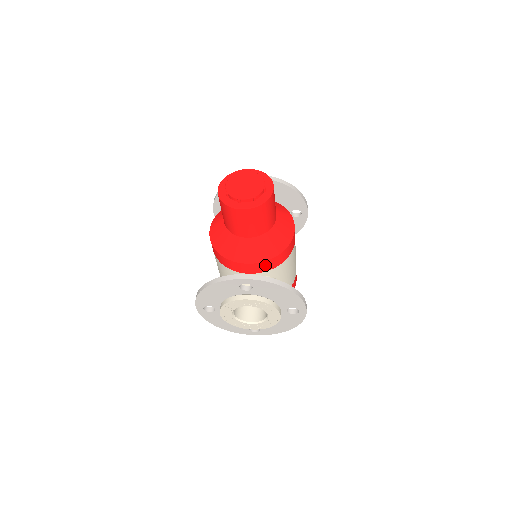
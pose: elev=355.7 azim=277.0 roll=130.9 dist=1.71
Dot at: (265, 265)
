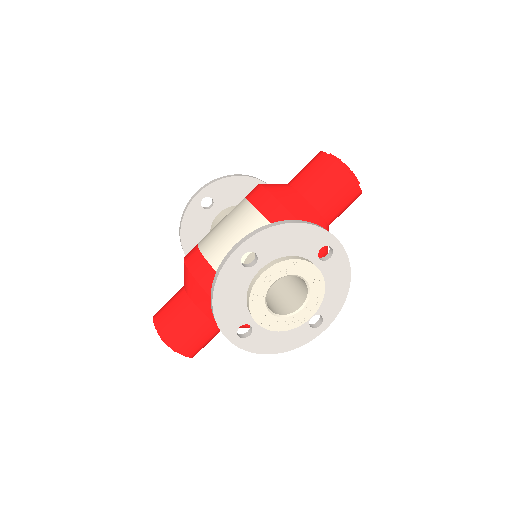
Dot at: (318, 254)
